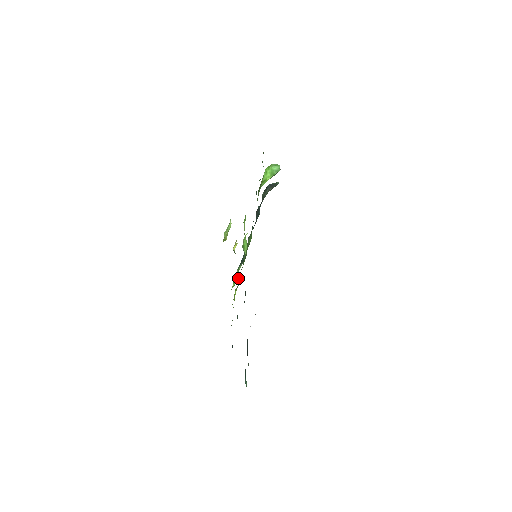
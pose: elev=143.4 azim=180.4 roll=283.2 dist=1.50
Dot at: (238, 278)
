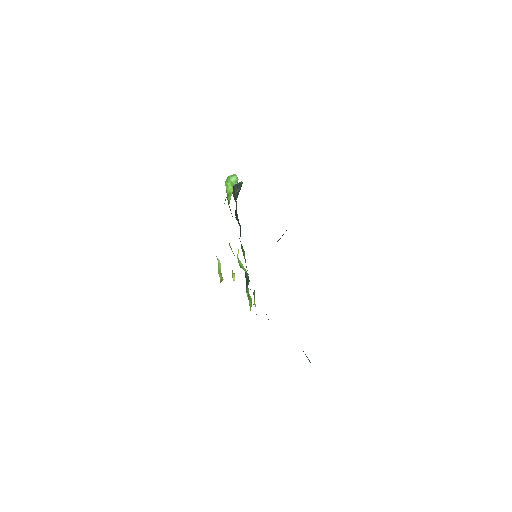
Dot at: (251, 298)
